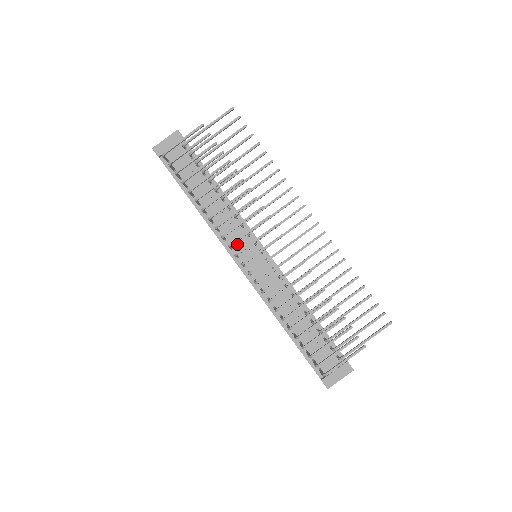
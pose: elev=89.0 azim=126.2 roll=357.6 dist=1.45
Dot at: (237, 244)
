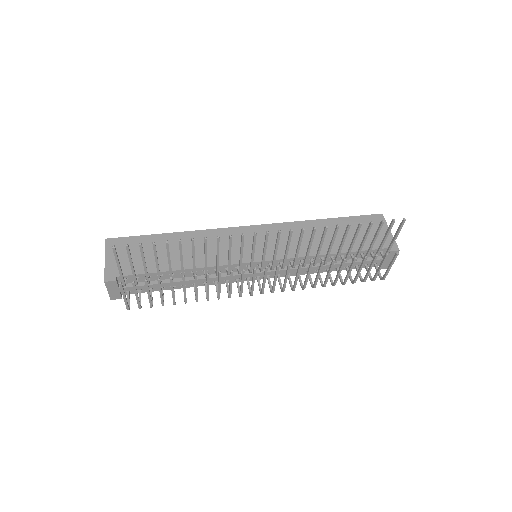
Dot at: occluded
